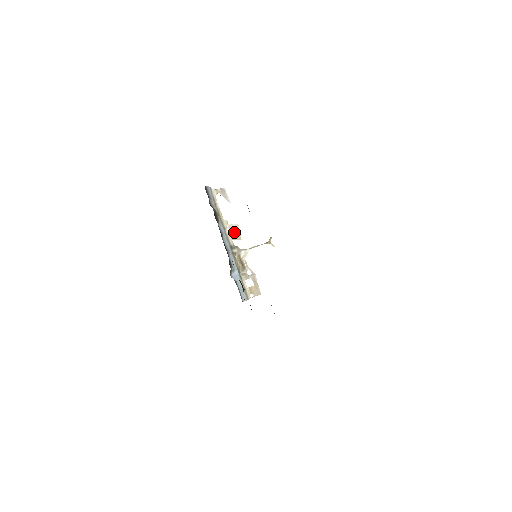
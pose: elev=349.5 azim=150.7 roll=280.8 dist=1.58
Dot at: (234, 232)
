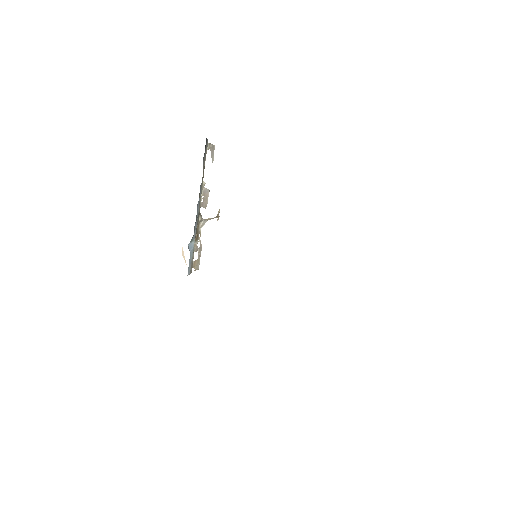
Dot at: (205, 198)
